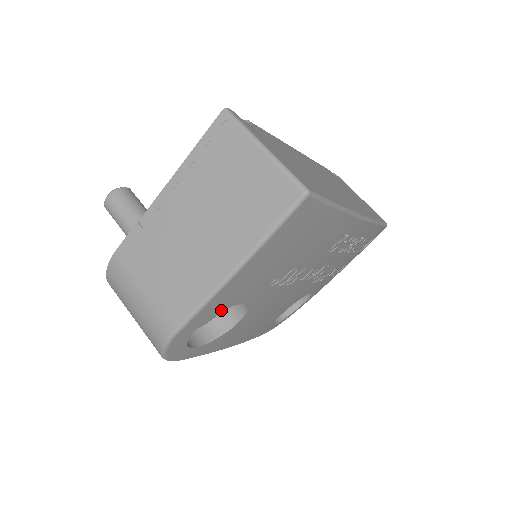
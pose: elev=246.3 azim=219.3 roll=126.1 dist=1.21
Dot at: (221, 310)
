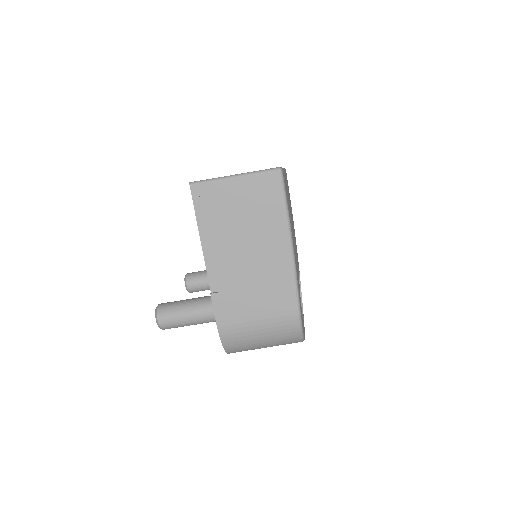
Dot at: occluded
